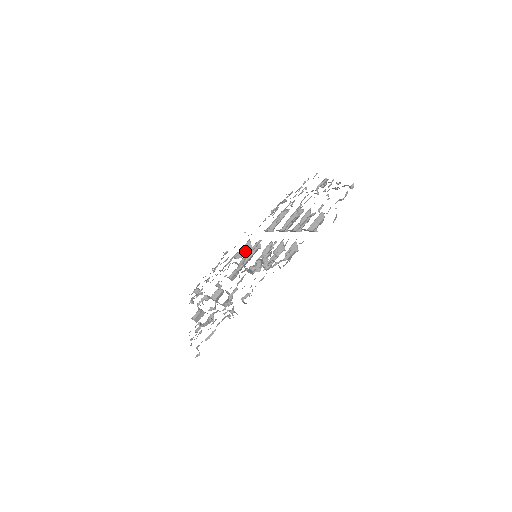
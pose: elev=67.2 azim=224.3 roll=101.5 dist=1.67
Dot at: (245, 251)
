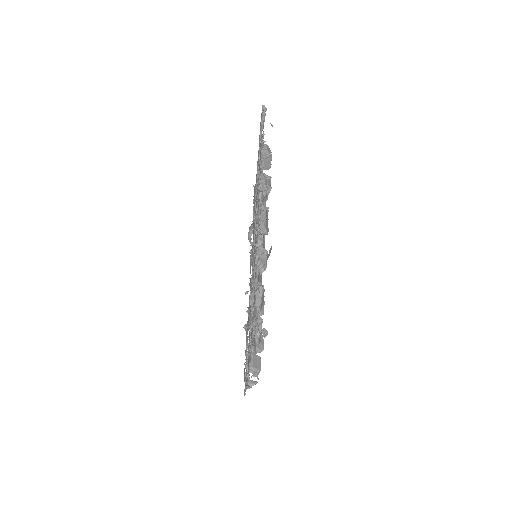
Dot at: occluded
